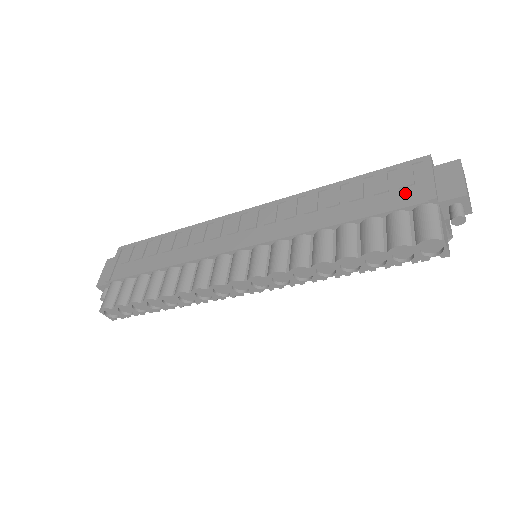
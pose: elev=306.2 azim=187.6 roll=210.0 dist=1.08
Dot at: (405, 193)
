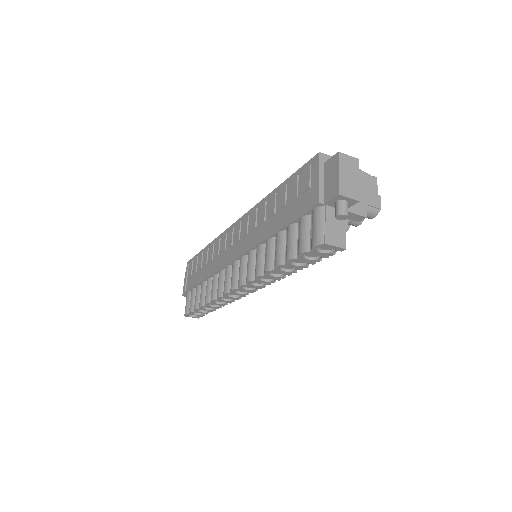
Dot at: (305, 198)
